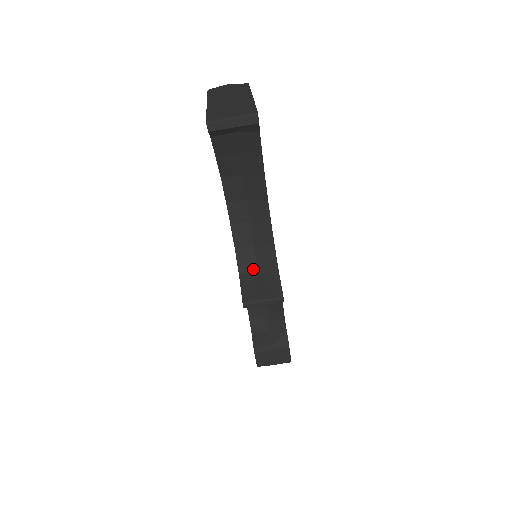
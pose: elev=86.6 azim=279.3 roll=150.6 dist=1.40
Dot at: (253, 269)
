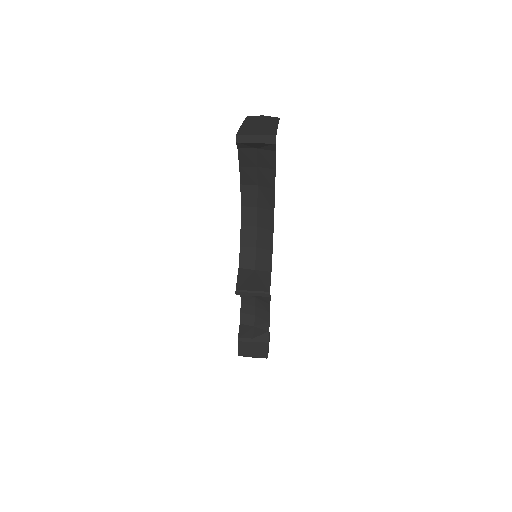
Dot at: (251, 266)
